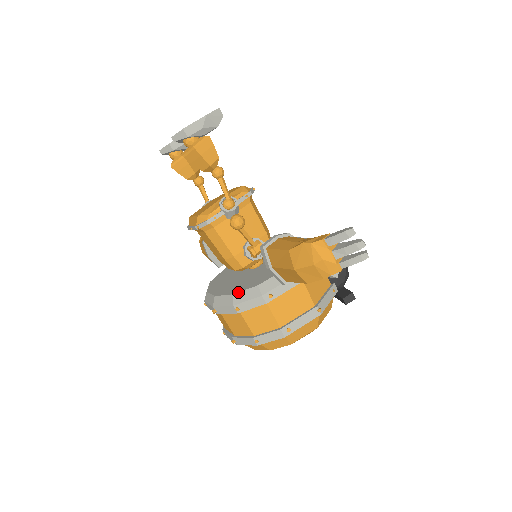
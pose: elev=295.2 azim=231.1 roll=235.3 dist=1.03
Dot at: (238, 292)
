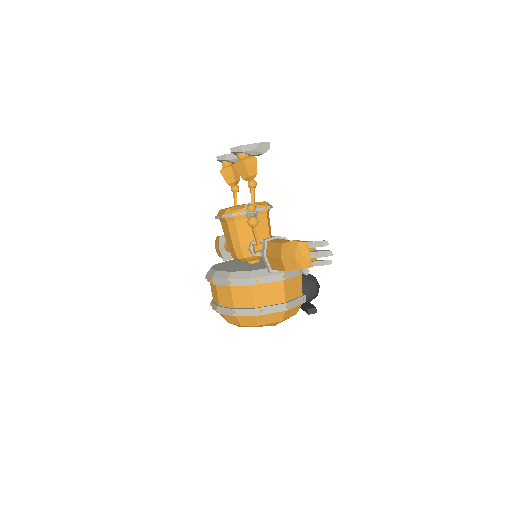
Dot at: (235, 271)
